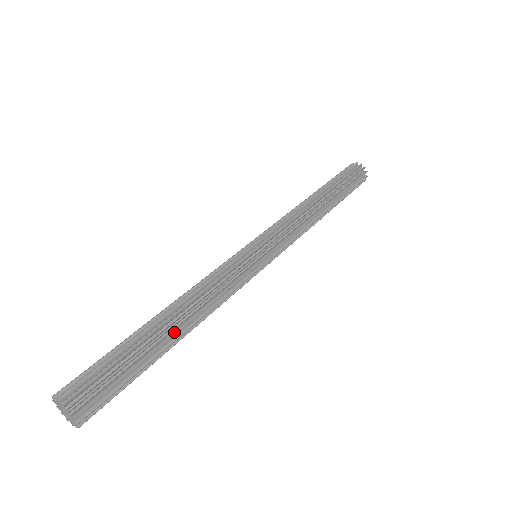
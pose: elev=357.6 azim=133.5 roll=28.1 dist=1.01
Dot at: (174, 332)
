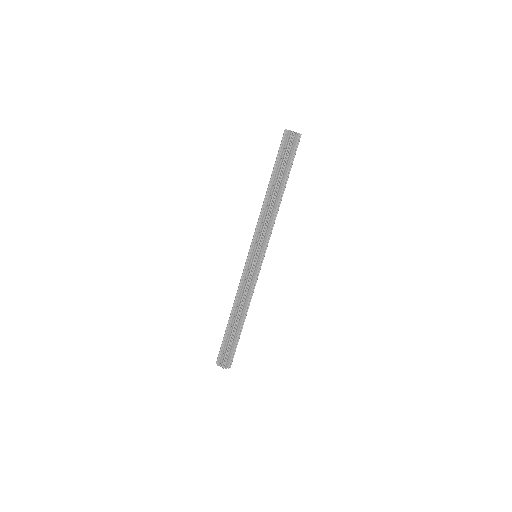
Dot at: (242, 323)
